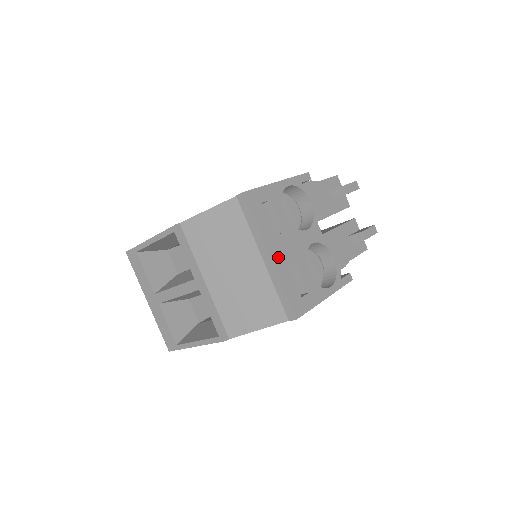
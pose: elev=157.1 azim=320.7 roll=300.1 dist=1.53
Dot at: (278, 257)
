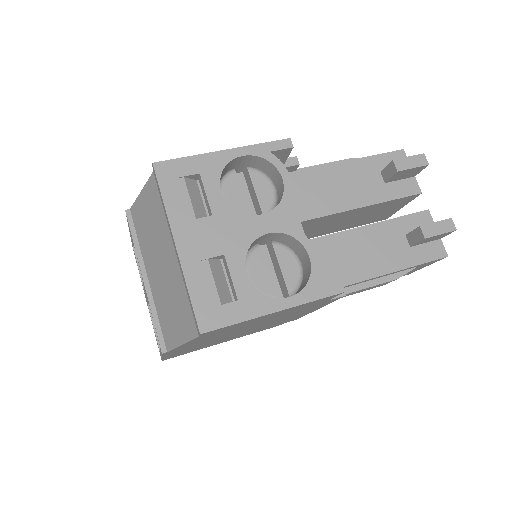
Dot at: (190, 247)
